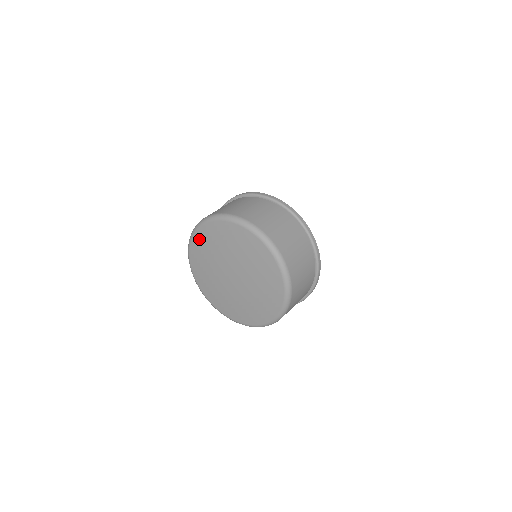
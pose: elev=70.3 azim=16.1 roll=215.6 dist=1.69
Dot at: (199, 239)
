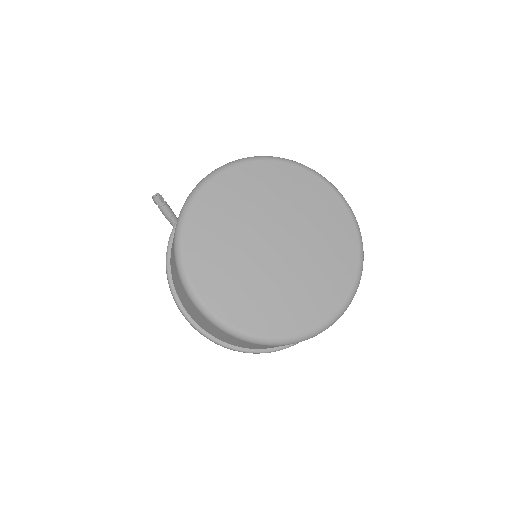
Dot at: (284, 172)
